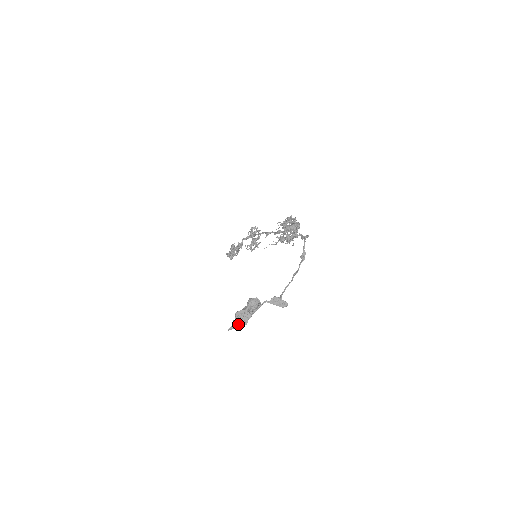
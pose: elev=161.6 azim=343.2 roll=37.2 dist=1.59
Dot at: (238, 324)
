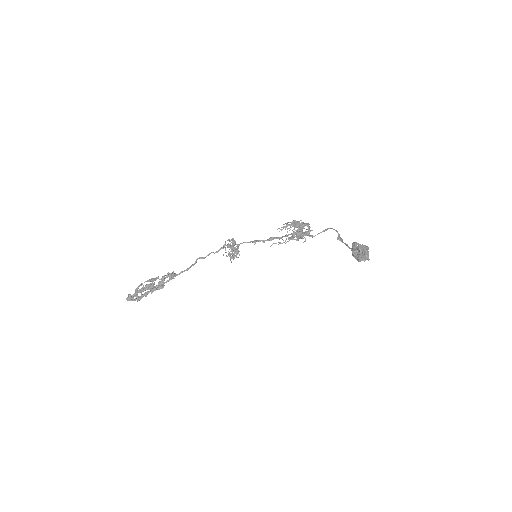
Dot at: (368, 254)
